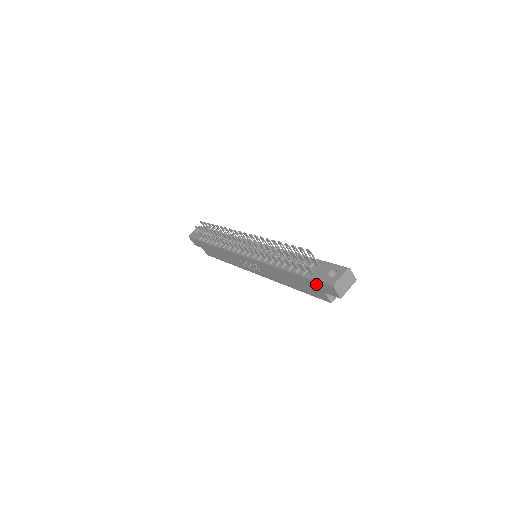
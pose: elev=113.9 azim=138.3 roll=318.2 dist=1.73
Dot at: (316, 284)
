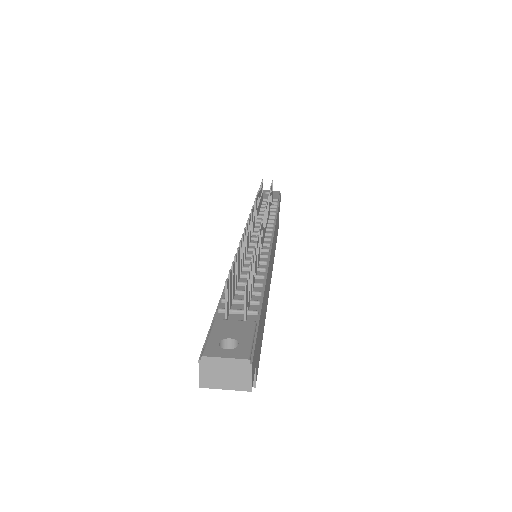
Dot at: occluded
